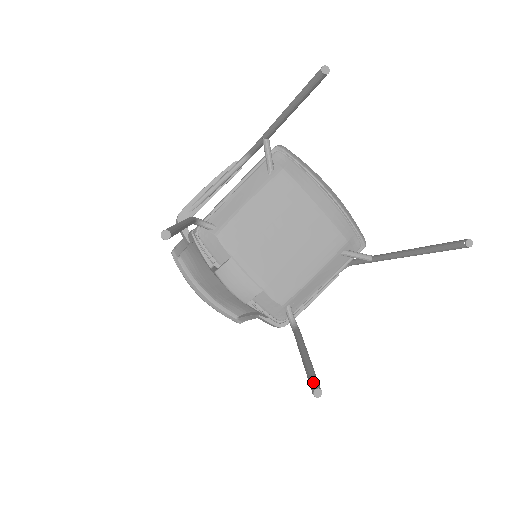
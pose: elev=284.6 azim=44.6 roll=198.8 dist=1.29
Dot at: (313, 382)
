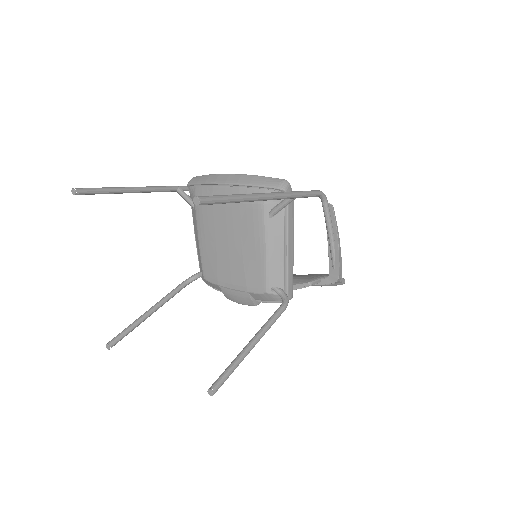
Dot at: (214, 382)
